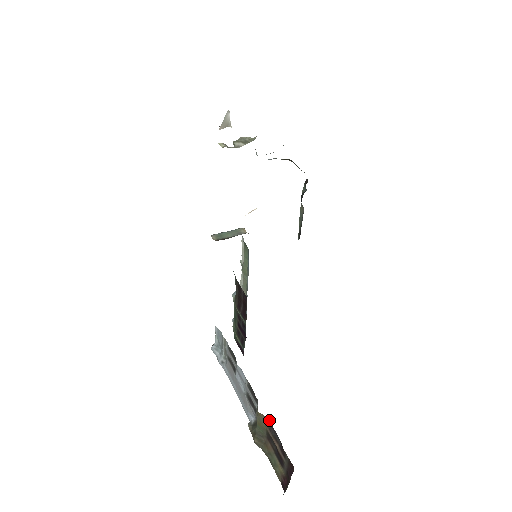
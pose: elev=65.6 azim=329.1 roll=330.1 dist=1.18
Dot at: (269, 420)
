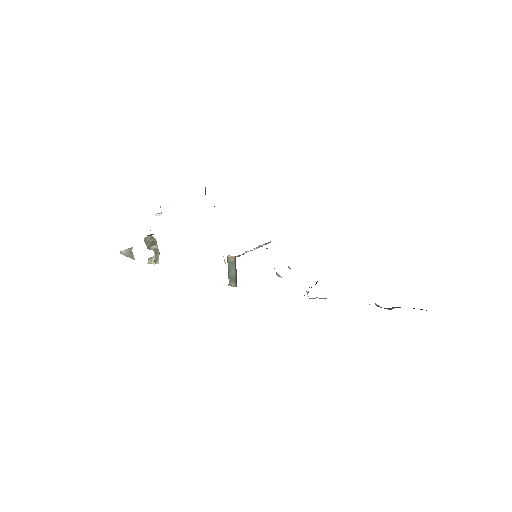
Dot at: occluded
